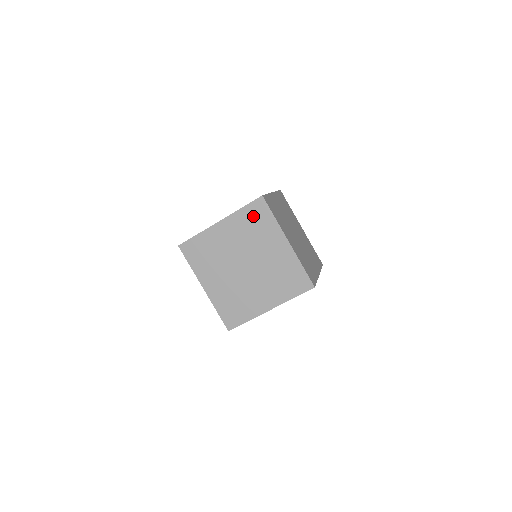
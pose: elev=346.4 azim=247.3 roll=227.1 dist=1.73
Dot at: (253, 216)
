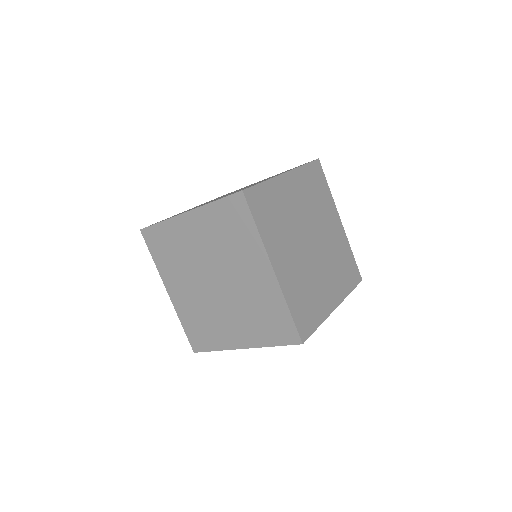
Dot at: (228, 217)
